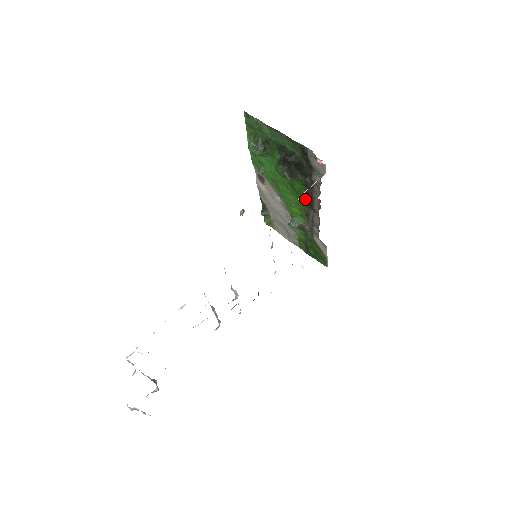
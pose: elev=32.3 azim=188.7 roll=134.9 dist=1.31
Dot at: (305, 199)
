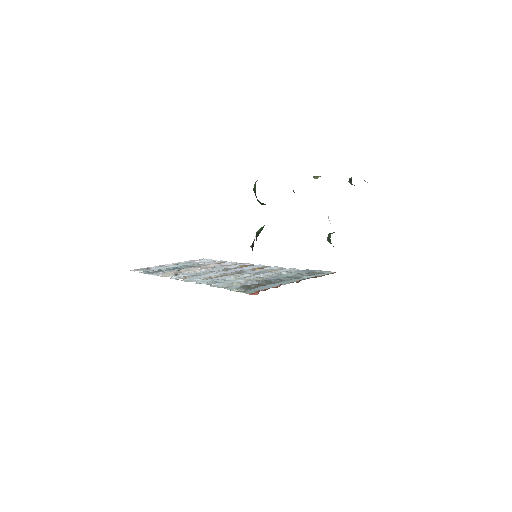
Dot at: occluded
